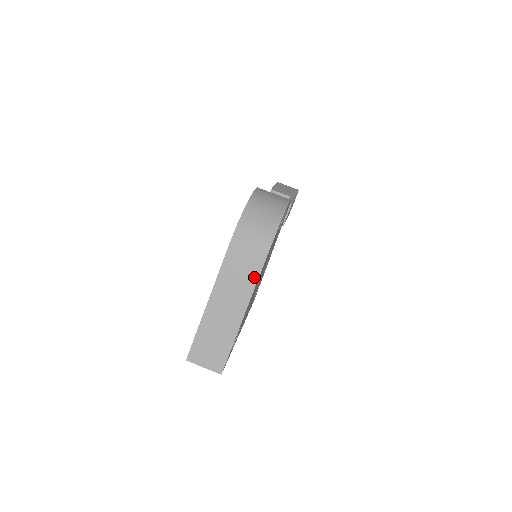
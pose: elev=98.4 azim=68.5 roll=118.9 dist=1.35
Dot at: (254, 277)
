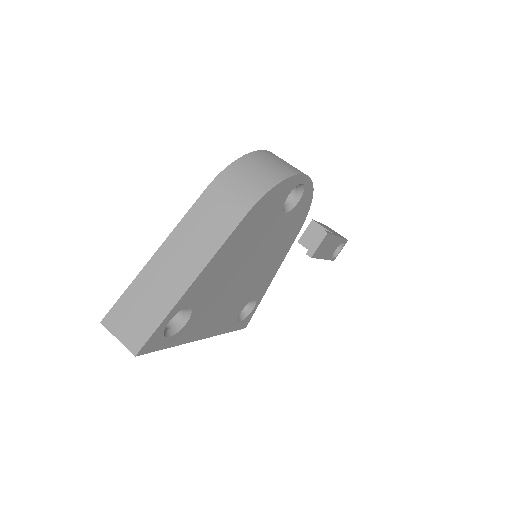
Dot at: (223, 234)
